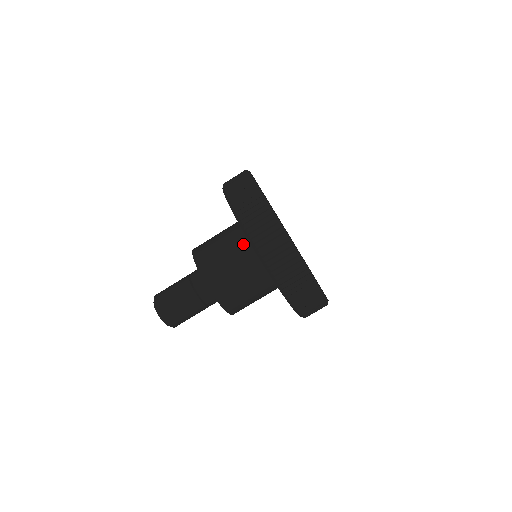
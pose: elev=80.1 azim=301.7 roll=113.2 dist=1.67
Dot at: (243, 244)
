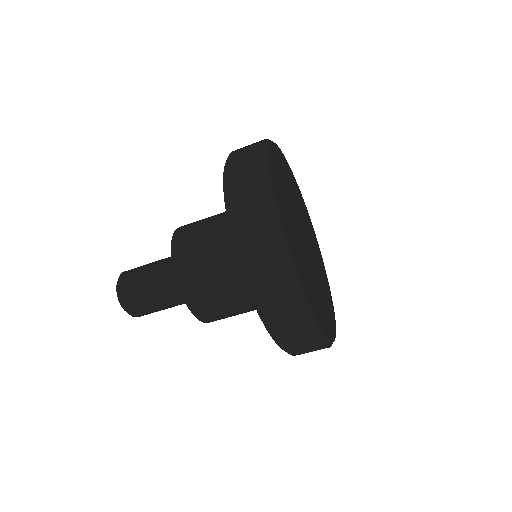
Dot at: occluded
